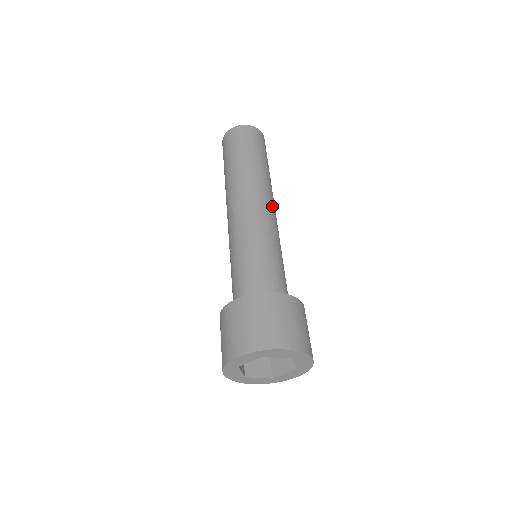
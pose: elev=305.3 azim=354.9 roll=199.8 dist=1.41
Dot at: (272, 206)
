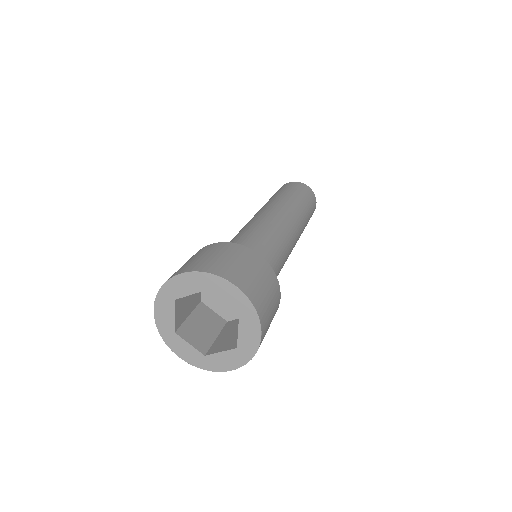
Dot at: (295, 231)
